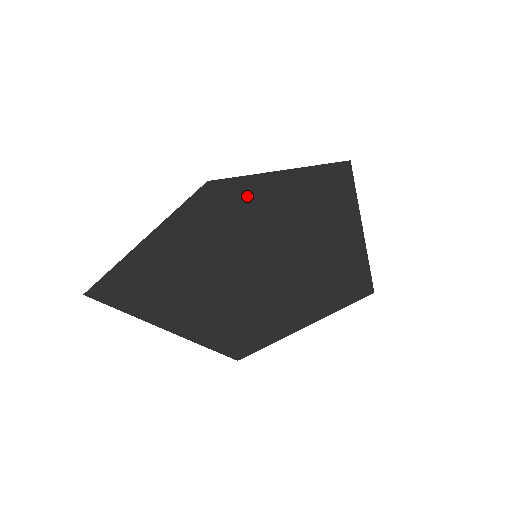
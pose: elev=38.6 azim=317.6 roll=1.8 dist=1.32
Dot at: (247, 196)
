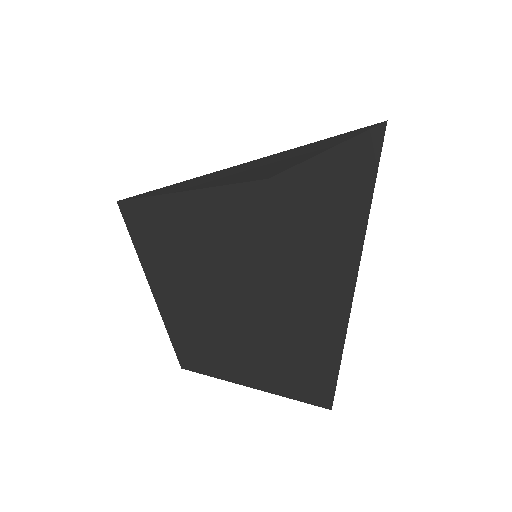
Dot at: (148, 194)
